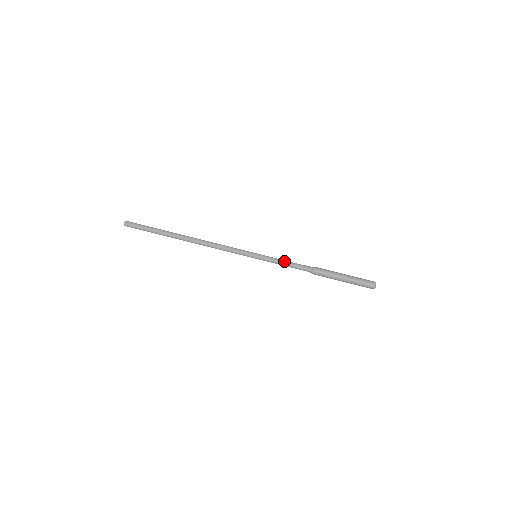
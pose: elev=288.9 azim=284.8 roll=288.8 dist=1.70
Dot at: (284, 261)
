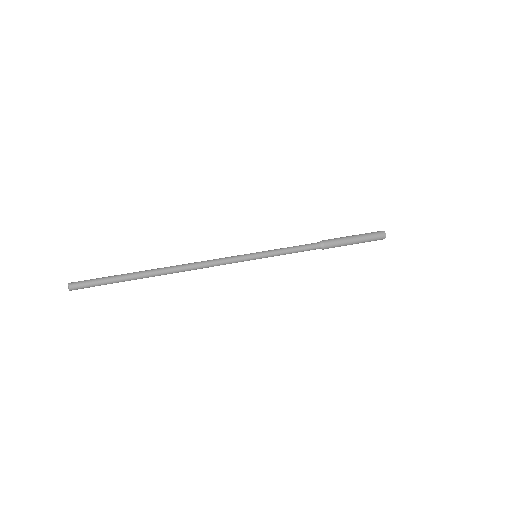
Dot at: (287, 248)
